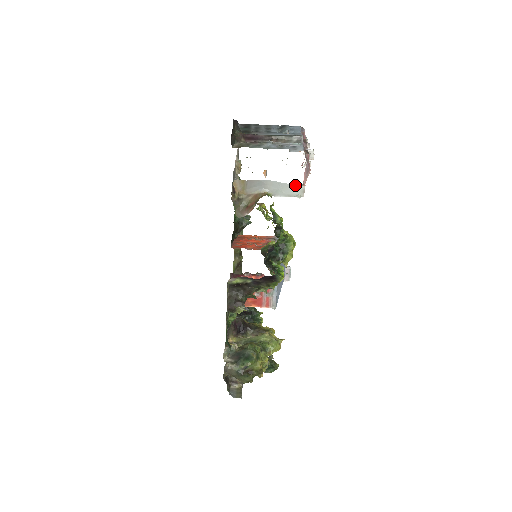
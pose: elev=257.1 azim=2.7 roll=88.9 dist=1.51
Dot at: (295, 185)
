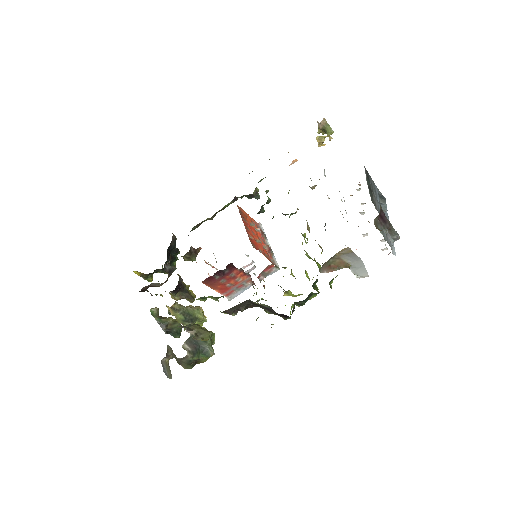
Dot at: occluded
